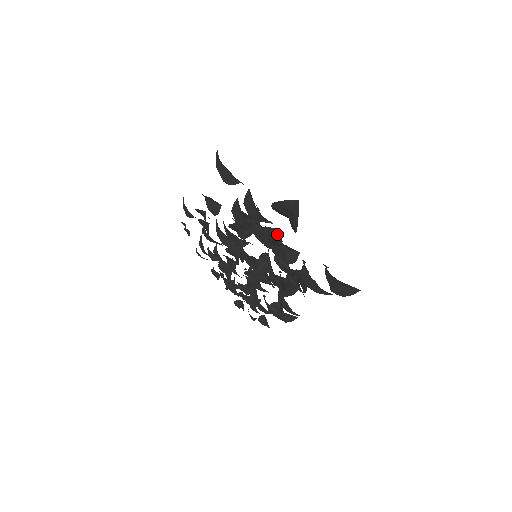
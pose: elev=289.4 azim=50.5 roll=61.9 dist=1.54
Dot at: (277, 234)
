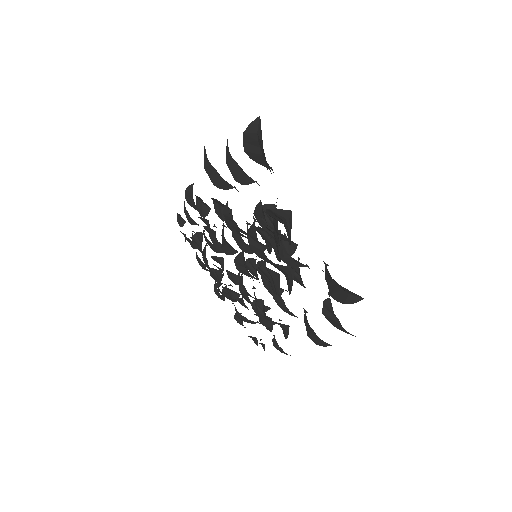
Dot at: occluded
